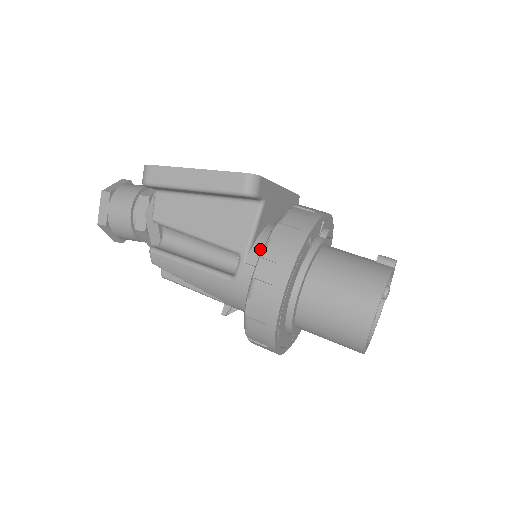
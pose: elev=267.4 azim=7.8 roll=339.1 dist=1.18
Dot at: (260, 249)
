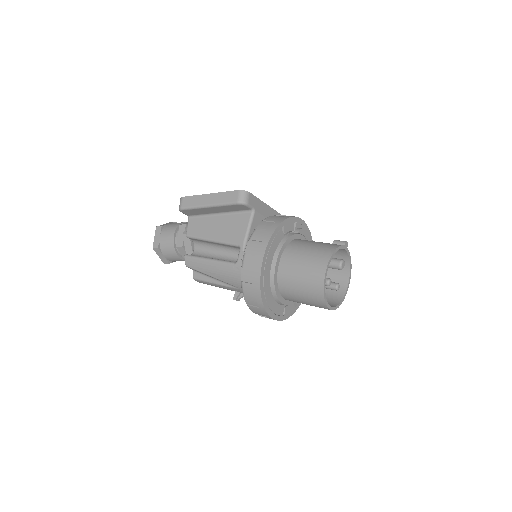
Dot at: occluded
